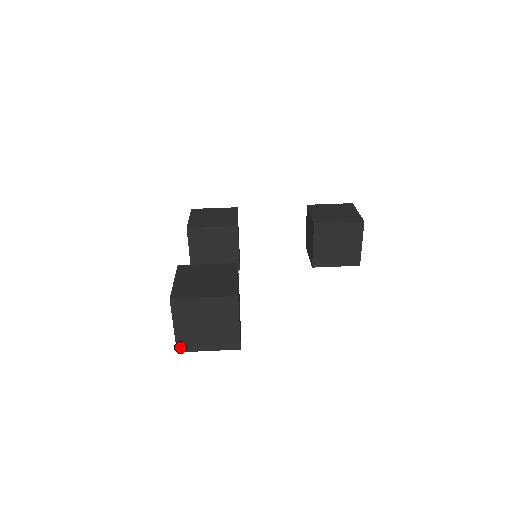
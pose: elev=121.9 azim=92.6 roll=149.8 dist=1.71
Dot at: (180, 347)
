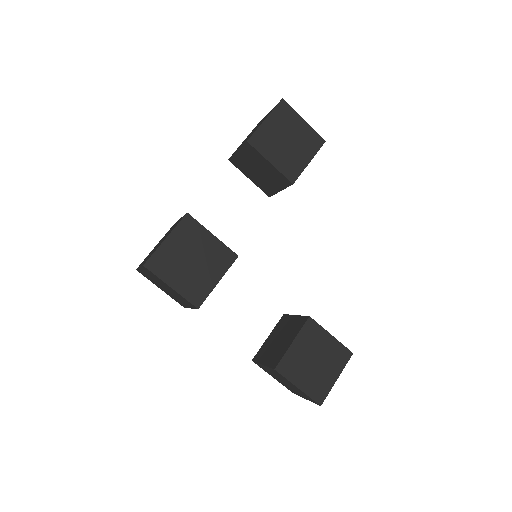
Dot at: occluded
